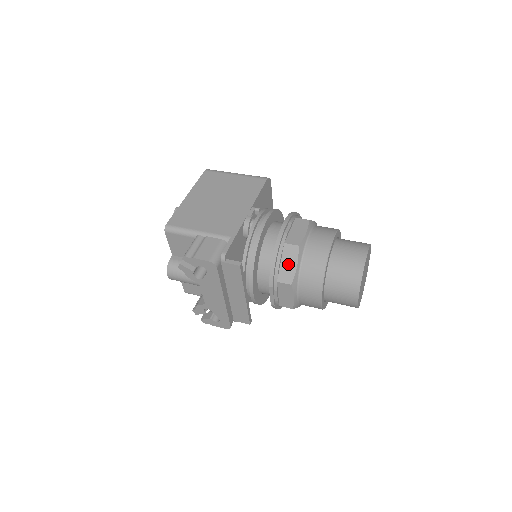
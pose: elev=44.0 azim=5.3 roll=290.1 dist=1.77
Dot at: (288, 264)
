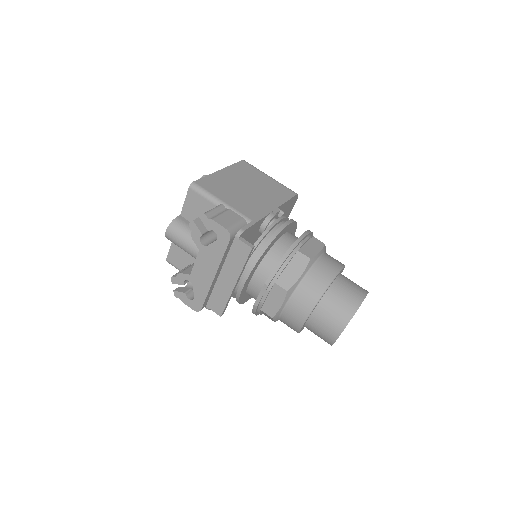
Dot at: (293, 271)
